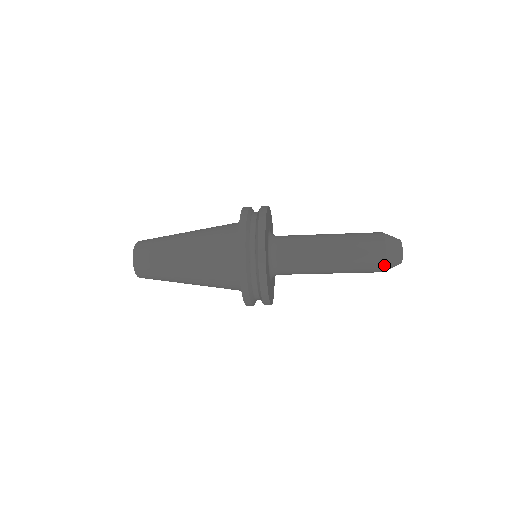
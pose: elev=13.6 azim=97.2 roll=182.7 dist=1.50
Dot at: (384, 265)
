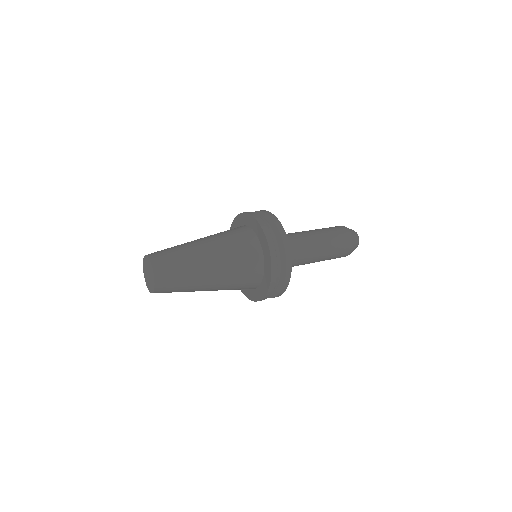
Dot at: occluded
